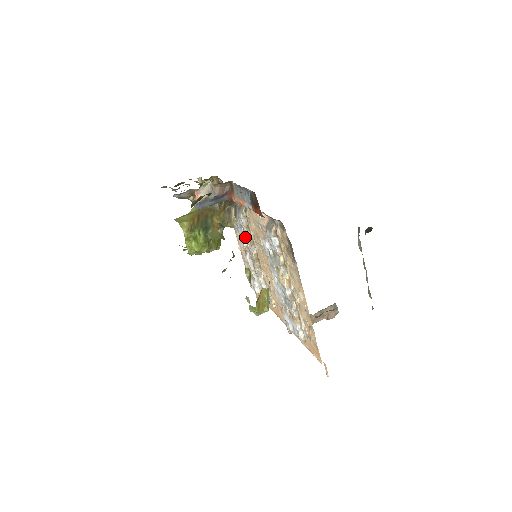
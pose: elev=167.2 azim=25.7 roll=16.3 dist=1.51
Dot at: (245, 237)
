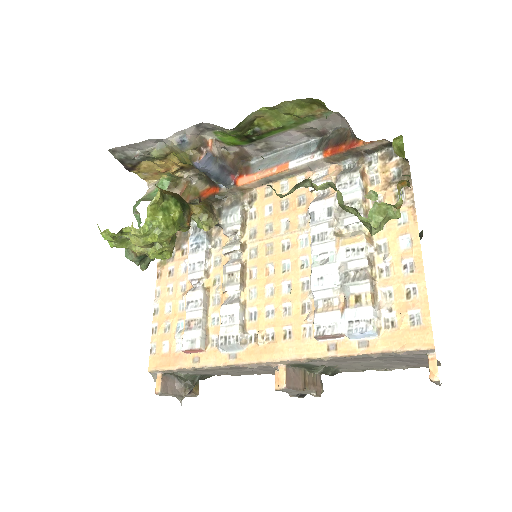
Dot at: (224, 246)
